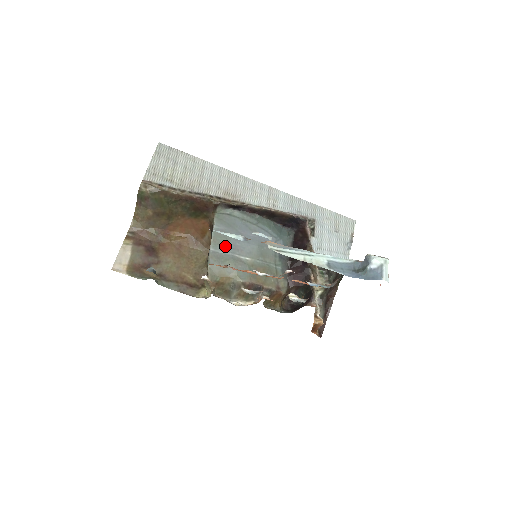
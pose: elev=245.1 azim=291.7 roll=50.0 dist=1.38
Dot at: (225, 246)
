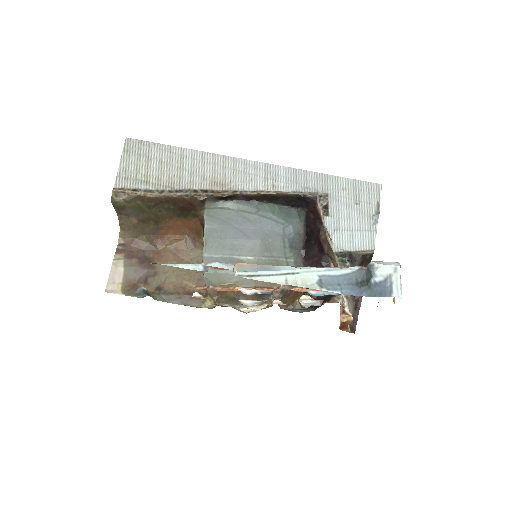
Dot at: (220, 248)
